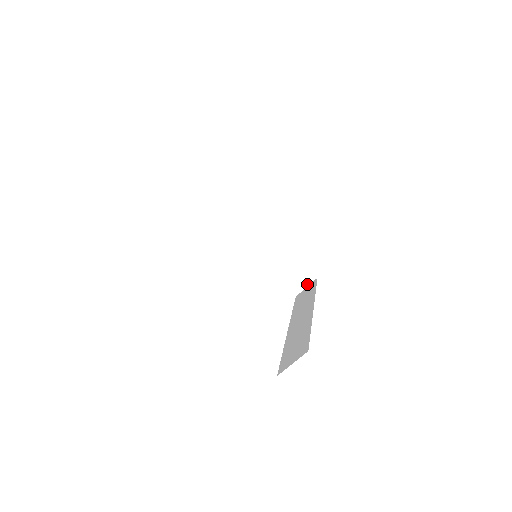
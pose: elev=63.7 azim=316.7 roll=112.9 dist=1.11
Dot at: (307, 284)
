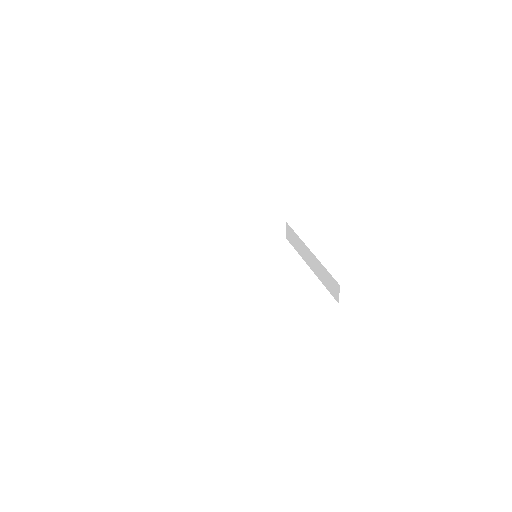
Dot at: (285, 229)
